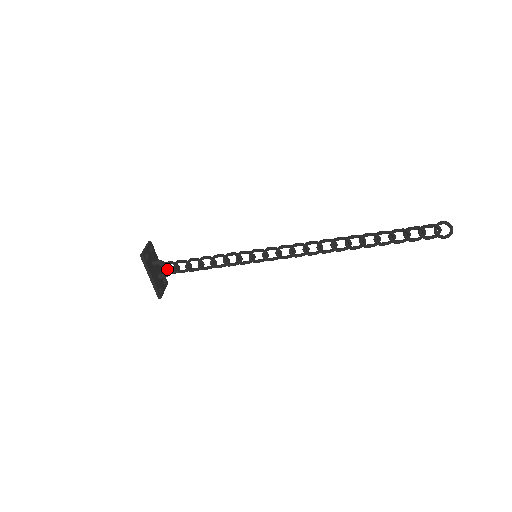
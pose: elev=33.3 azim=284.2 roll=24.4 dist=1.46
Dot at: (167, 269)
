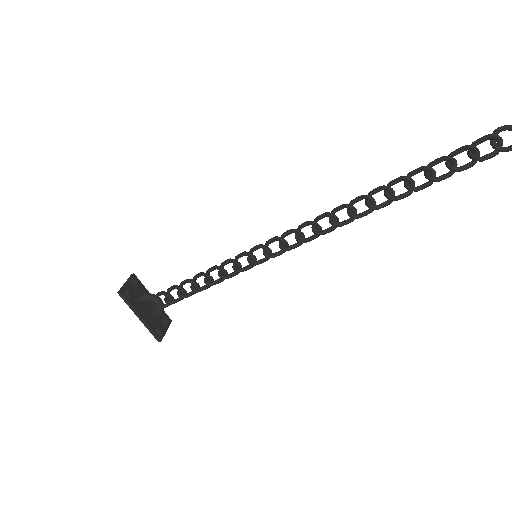
Dot at: (158, 302)
